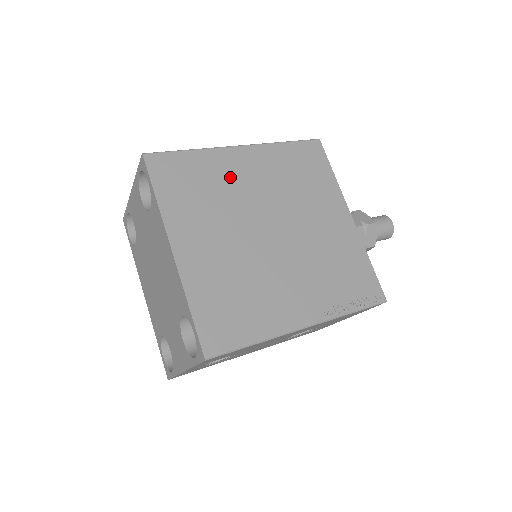
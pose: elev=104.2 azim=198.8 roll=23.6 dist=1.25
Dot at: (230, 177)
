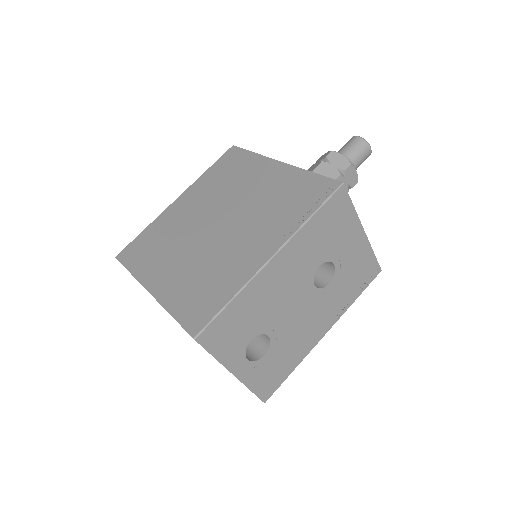
Dot at: (175, 221)
